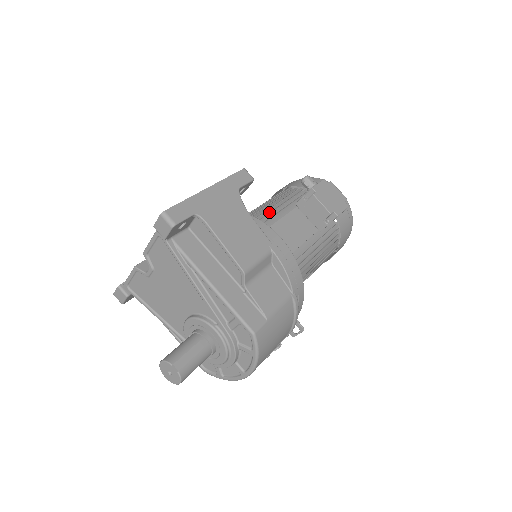
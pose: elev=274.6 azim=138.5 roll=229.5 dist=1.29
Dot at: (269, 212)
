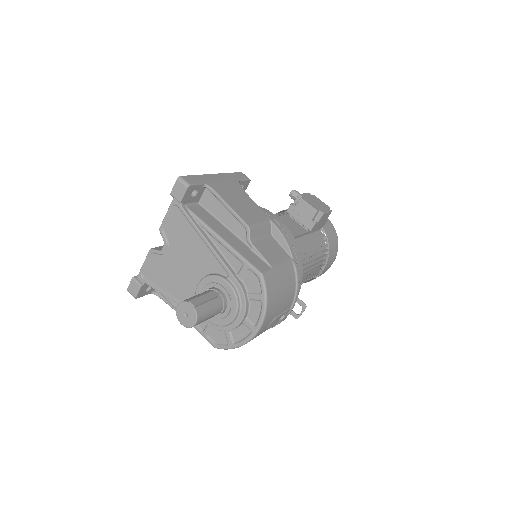
Dot at: occluded
